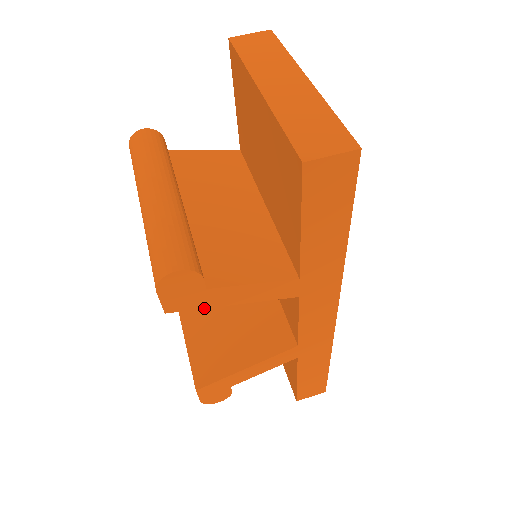
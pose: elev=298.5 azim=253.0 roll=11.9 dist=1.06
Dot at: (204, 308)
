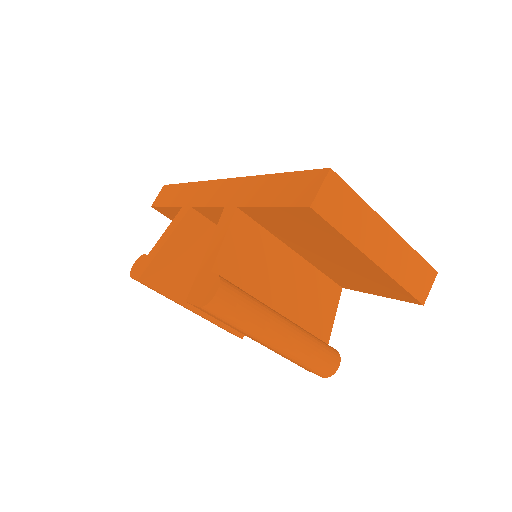
Dot at: occluded
